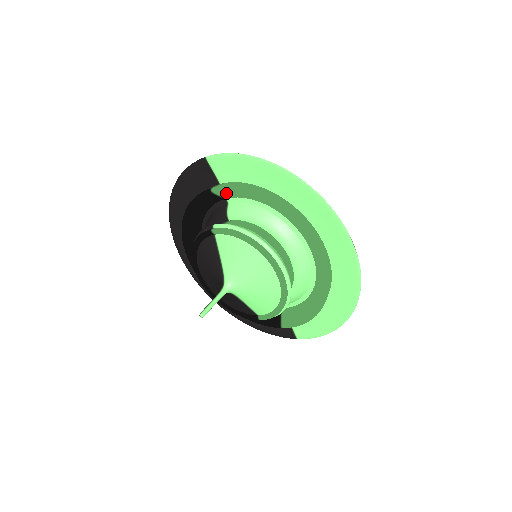
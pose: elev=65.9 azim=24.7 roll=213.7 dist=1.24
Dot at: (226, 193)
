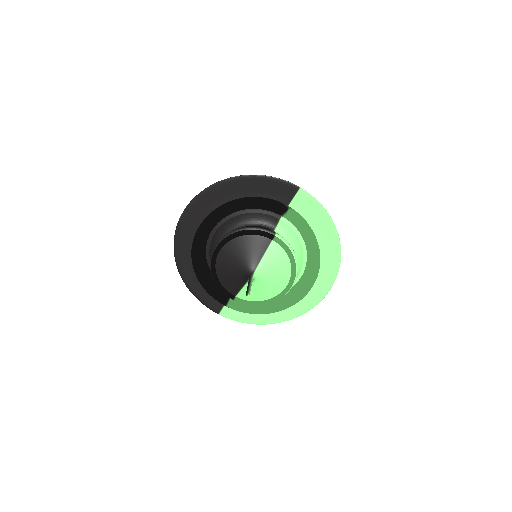
Dot at: (293, 218)
